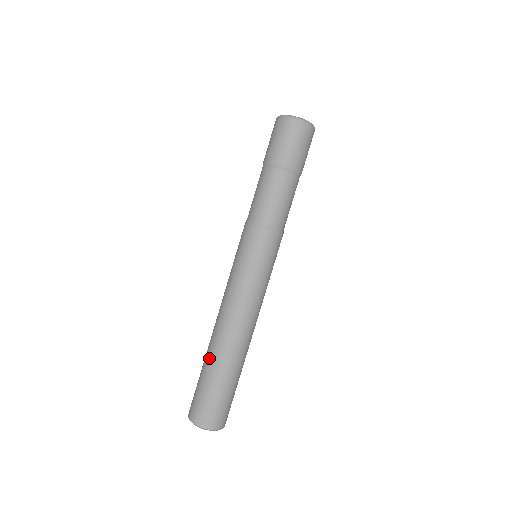
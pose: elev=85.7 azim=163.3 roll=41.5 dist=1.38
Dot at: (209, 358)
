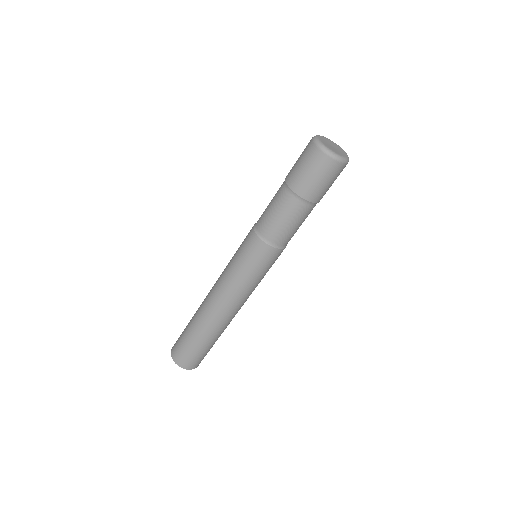
Dot at: (194, 318)
